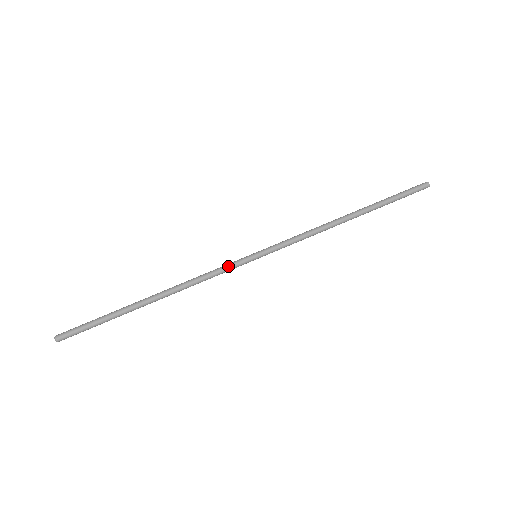
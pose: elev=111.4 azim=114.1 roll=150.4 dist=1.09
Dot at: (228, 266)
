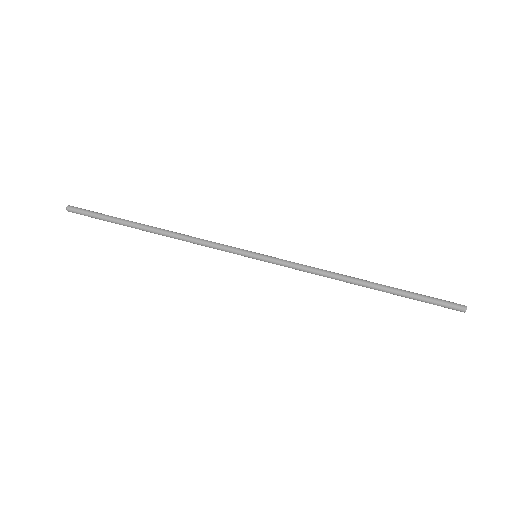
Dot at: (226, 250)
